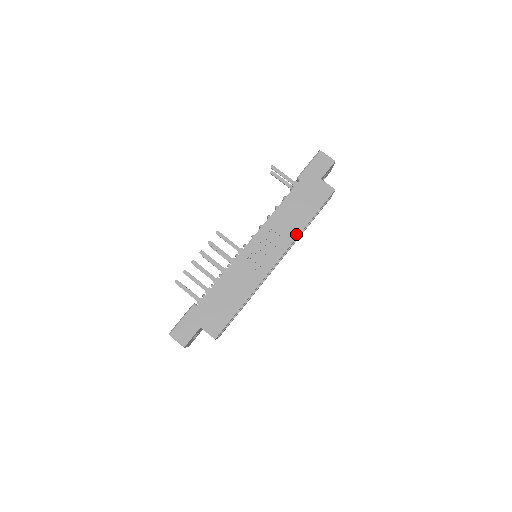
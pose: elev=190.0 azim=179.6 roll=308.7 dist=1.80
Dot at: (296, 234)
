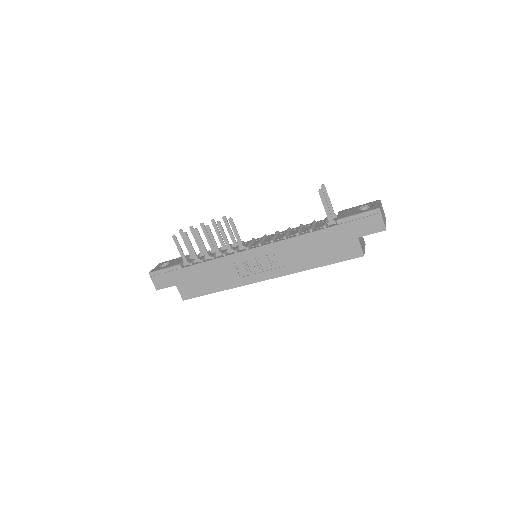
Dot at: (298, 269)
